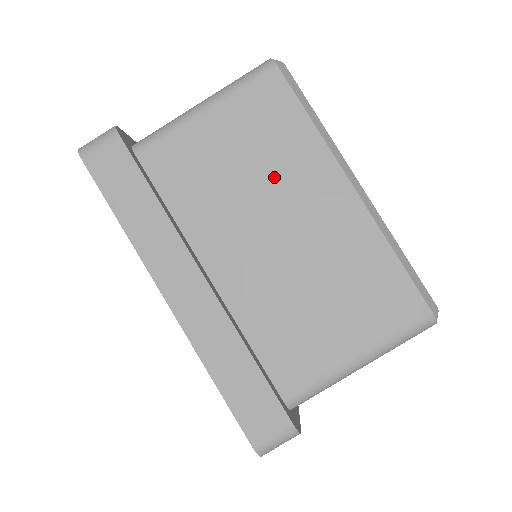
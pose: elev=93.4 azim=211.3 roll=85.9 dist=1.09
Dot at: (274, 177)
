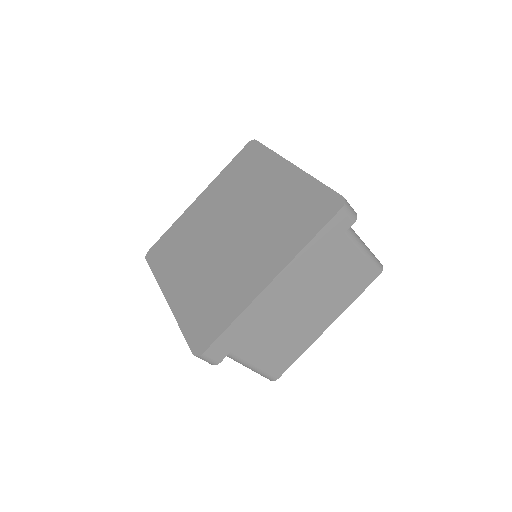
Dot at: occluded
